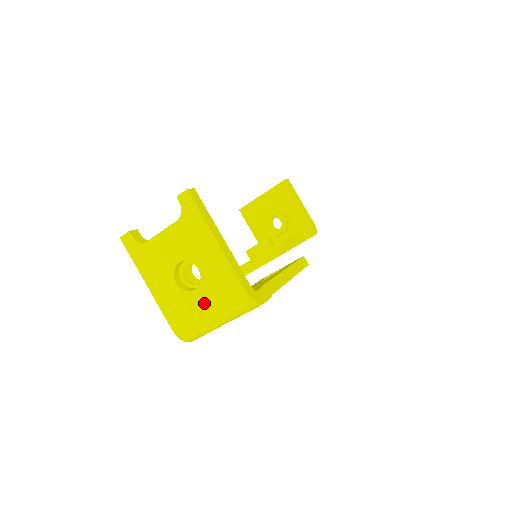
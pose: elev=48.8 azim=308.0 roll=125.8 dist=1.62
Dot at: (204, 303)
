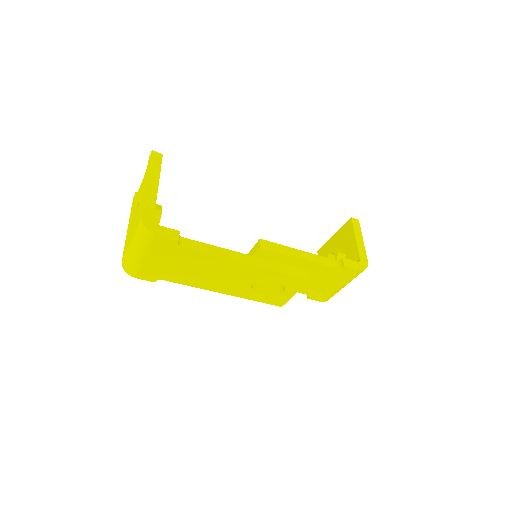
Dot at: (132, 233)
